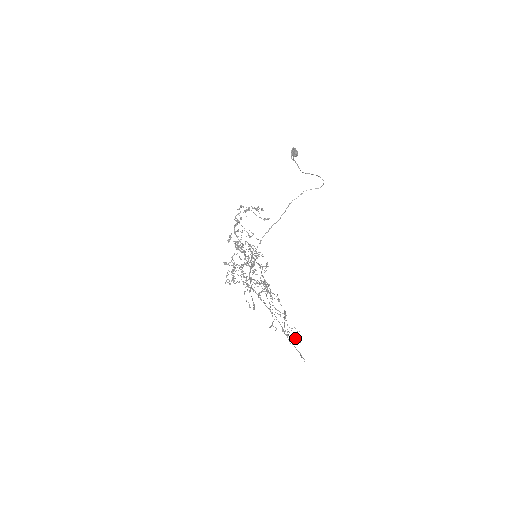
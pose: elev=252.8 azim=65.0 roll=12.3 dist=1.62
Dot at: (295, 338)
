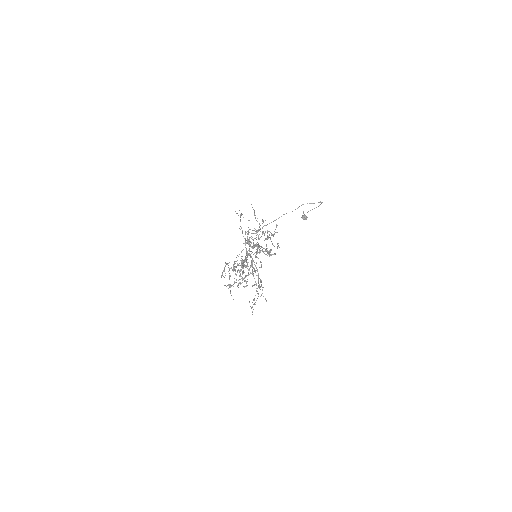
Dot at: occluded
